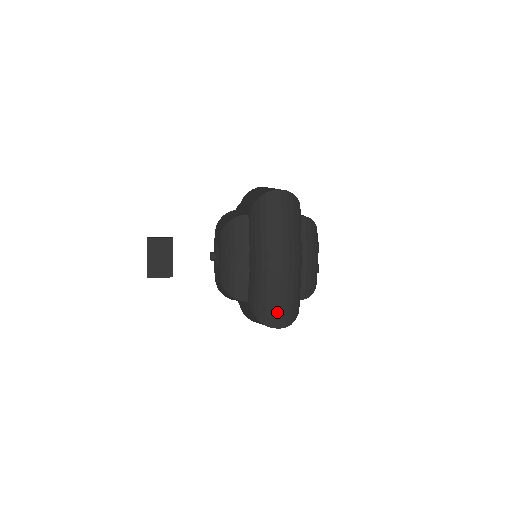
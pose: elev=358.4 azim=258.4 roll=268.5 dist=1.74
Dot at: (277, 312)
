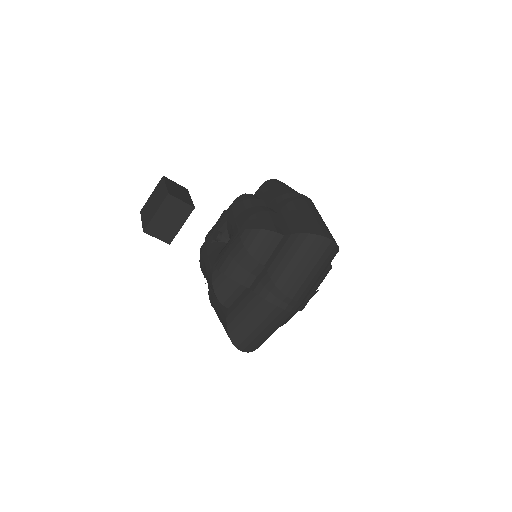
Dot at: (324, 228)
